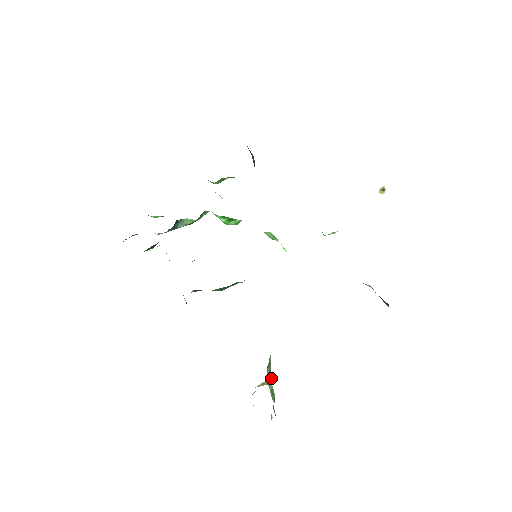
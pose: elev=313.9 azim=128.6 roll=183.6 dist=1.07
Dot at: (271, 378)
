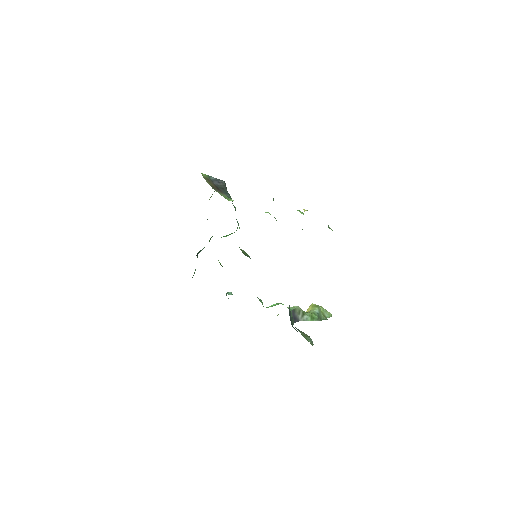
Dot at: (306, 315)
